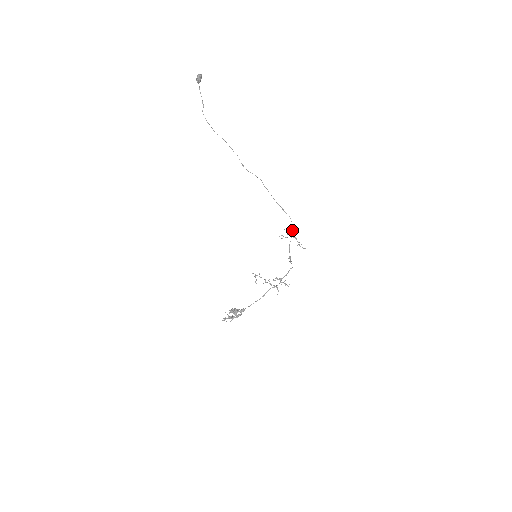
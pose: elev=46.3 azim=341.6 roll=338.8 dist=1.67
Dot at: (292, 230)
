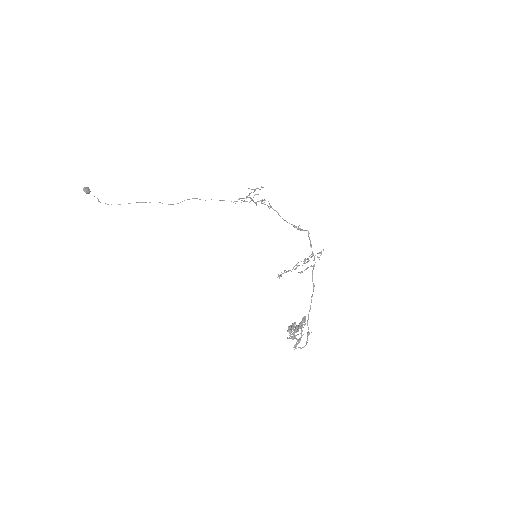
Dot at: (262, 201)
